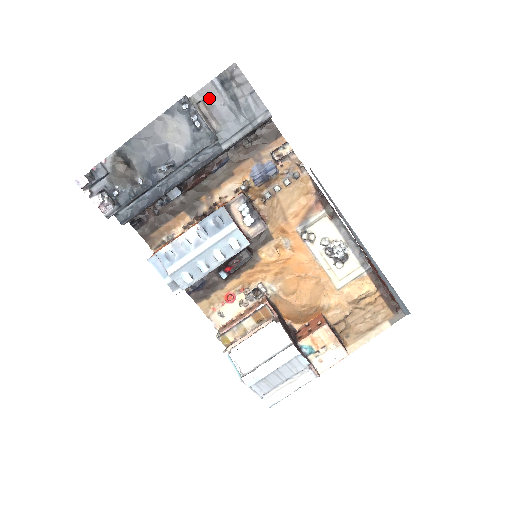
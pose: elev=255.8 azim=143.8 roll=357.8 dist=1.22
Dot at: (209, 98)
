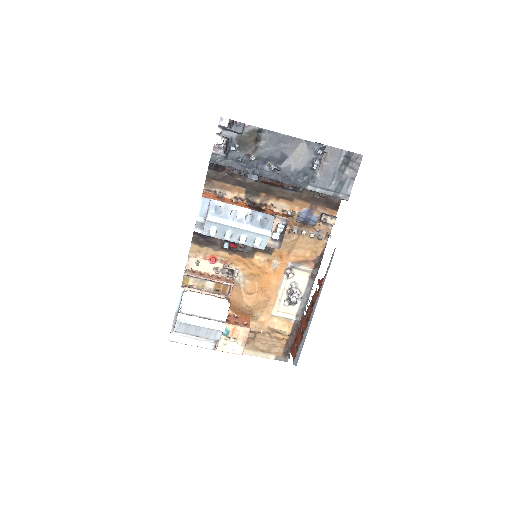
Dot at: (331, 156)
